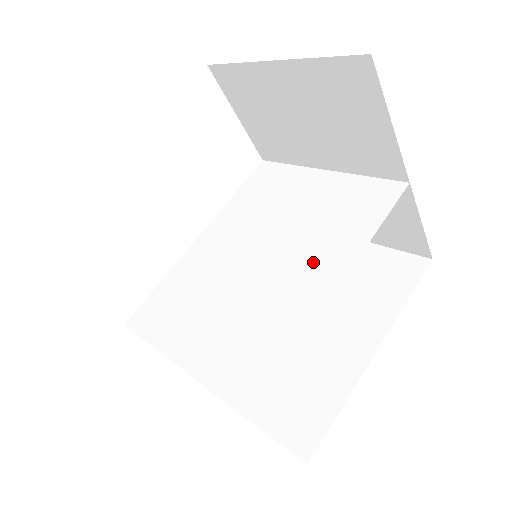
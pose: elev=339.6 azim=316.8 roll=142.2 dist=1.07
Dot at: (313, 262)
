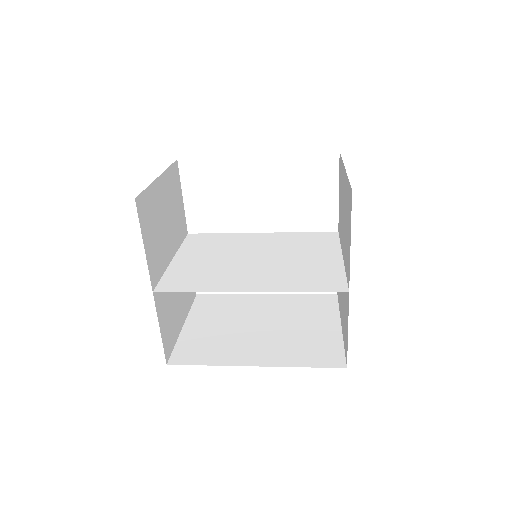
Dot at: (263, 278)
